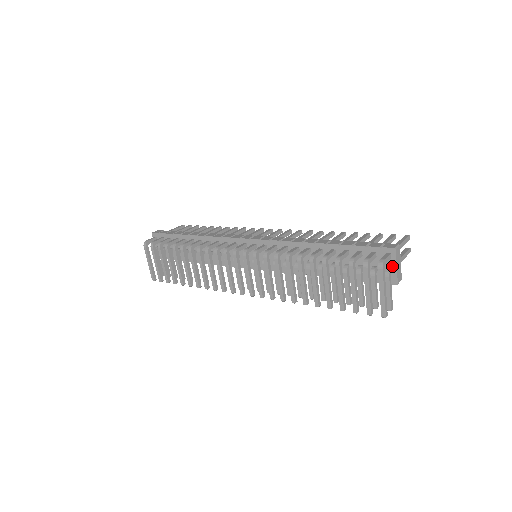
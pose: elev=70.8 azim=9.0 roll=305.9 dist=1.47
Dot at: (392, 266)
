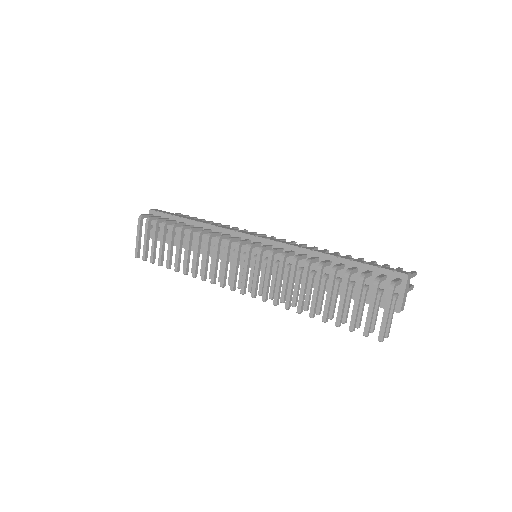
Dot at: (400, 292)
